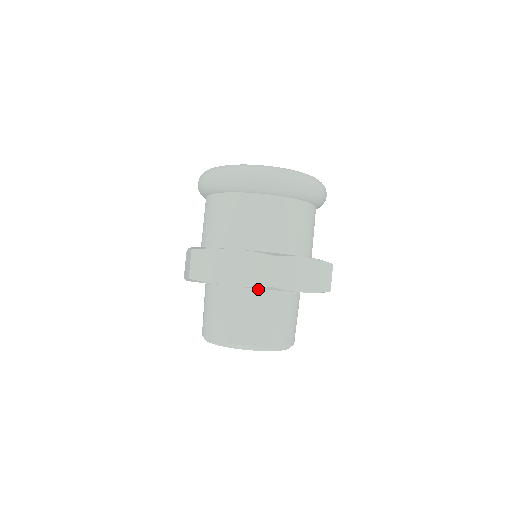
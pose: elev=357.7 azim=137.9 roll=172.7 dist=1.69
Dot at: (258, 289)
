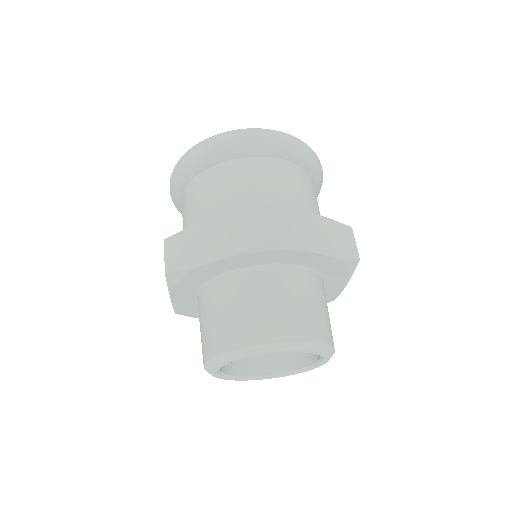
Dot at: (318, 274)
